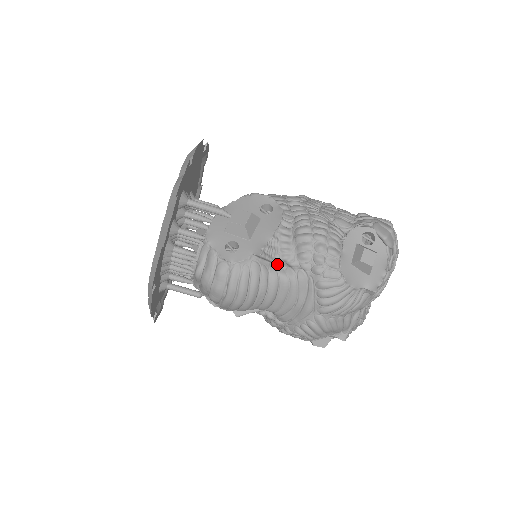
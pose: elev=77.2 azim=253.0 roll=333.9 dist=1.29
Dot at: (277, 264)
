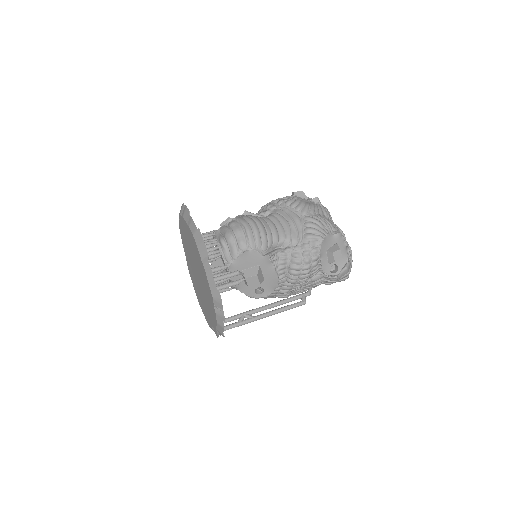
Dot at: (260, 216)
